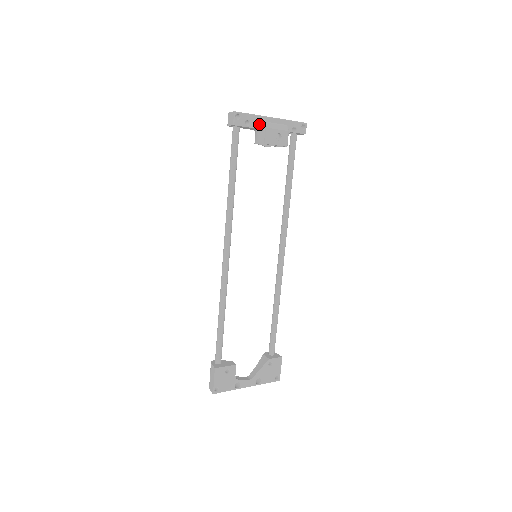
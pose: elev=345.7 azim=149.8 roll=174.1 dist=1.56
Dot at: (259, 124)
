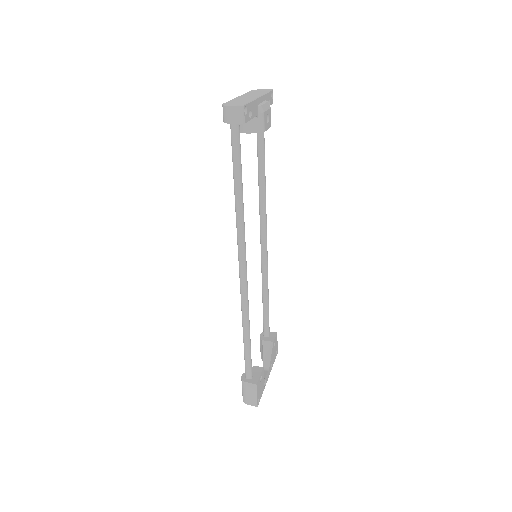
Dot at: (255, 110)
